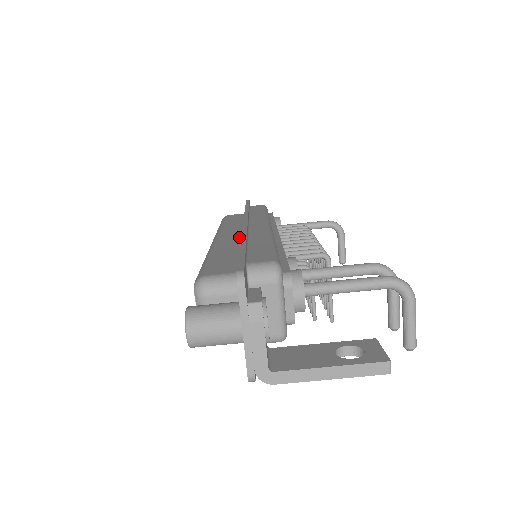
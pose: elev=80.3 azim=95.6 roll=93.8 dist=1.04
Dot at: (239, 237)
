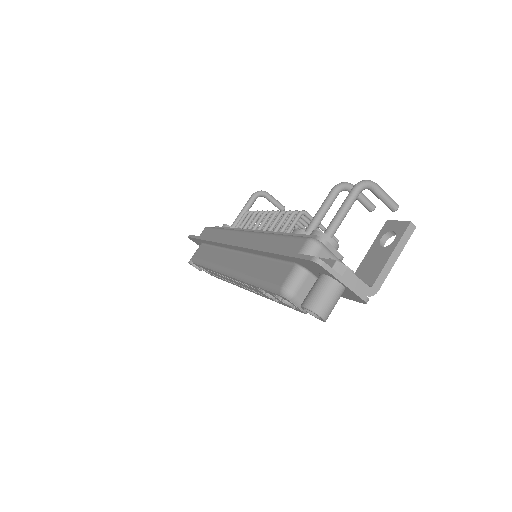
Dot at: (241, 256)
